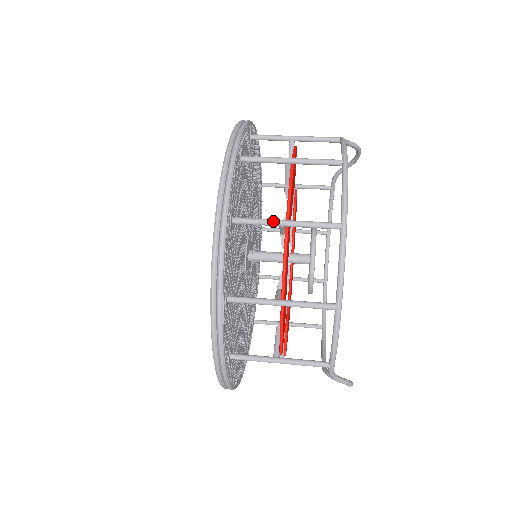
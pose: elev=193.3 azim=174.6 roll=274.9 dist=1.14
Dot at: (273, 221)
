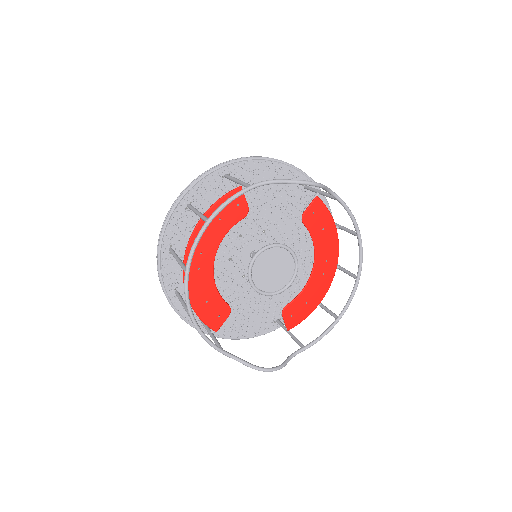
Dot at: (174, 256)
